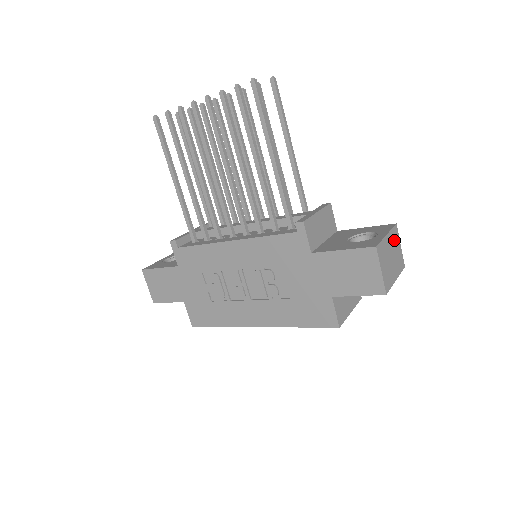
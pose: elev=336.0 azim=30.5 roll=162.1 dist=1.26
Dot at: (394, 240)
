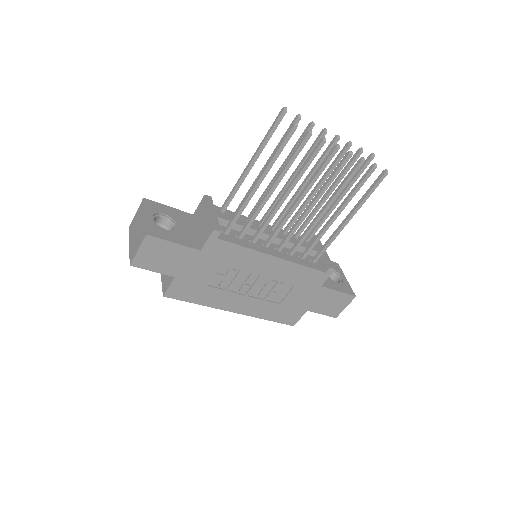
Dot at: occluded
